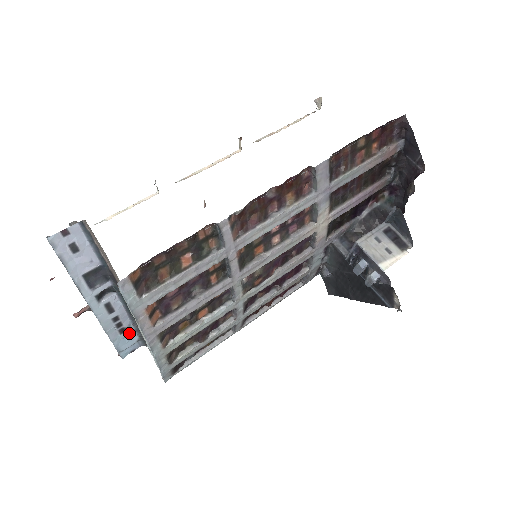
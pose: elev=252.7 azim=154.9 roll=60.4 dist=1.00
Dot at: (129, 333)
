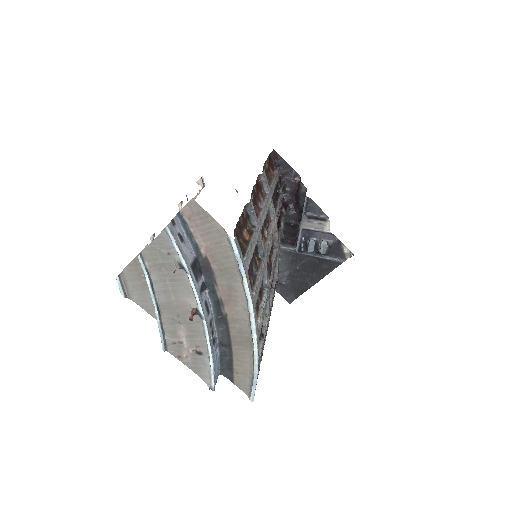
Dot at: (215, 349)
